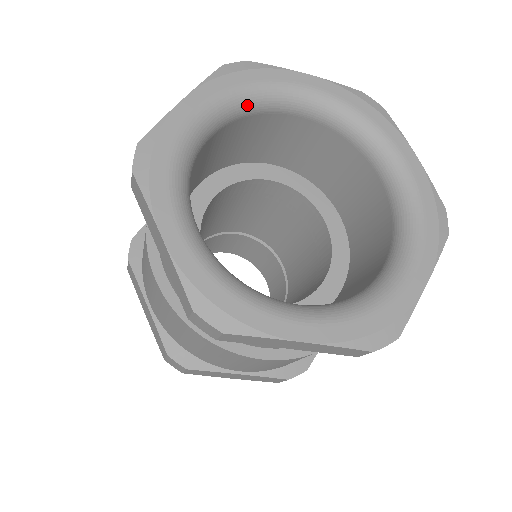
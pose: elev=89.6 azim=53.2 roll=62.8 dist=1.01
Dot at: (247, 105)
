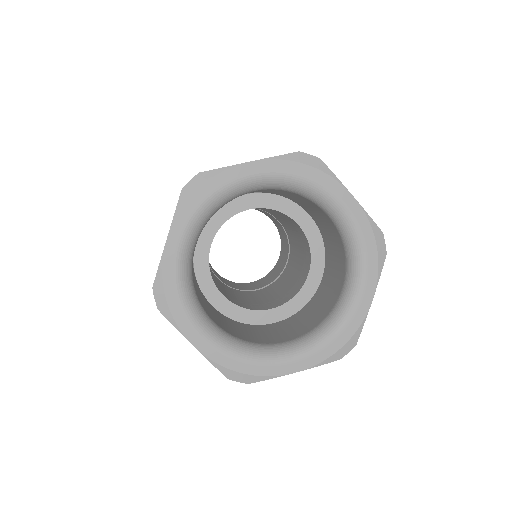
Dot at: (212, 212)
